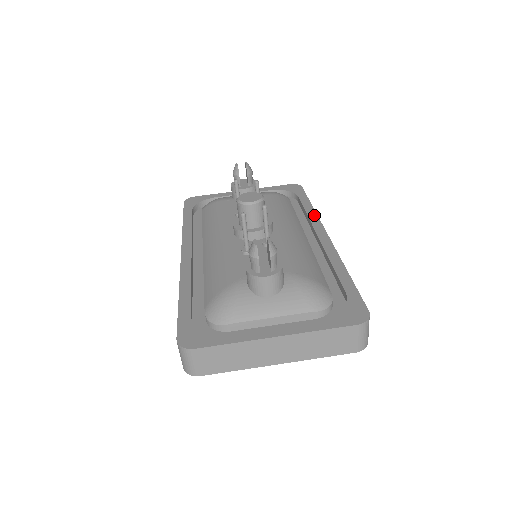
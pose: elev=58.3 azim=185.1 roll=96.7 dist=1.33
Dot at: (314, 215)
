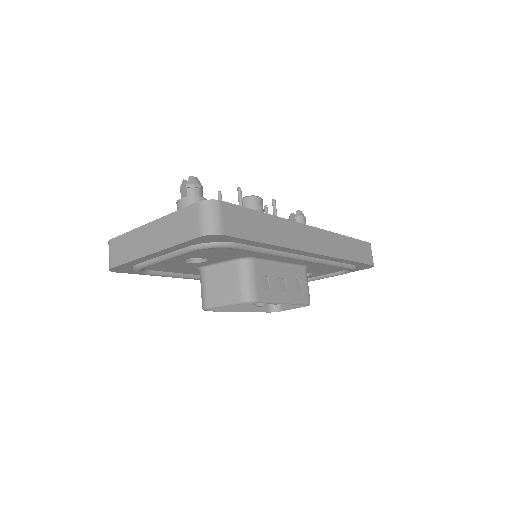
Dot at: (332, 233)
